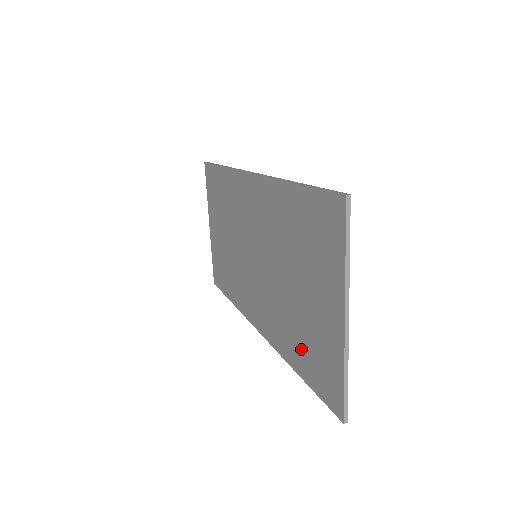
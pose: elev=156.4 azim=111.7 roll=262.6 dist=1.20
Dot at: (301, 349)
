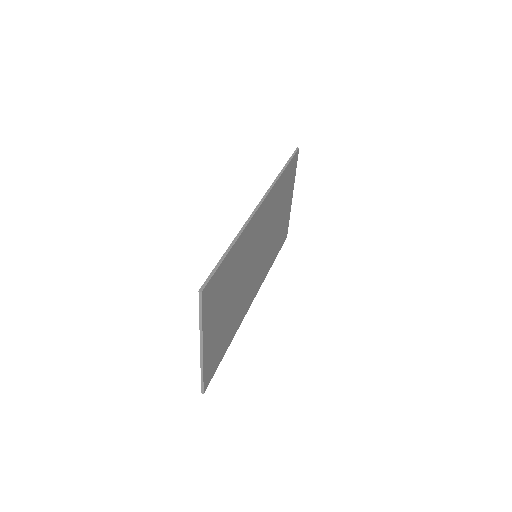
Dot at: occluded
